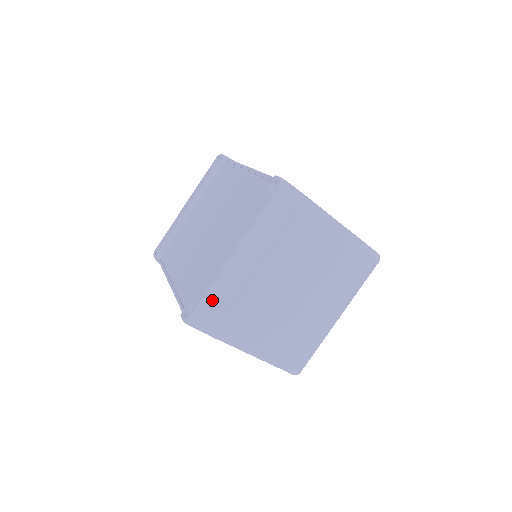
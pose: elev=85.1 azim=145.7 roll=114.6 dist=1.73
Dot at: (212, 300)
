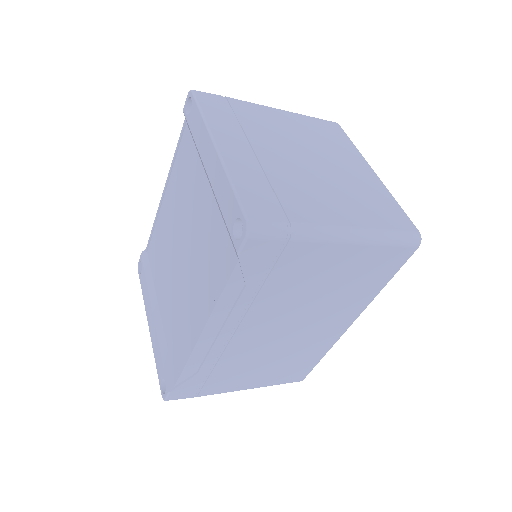
Dot at: (247, 192)
